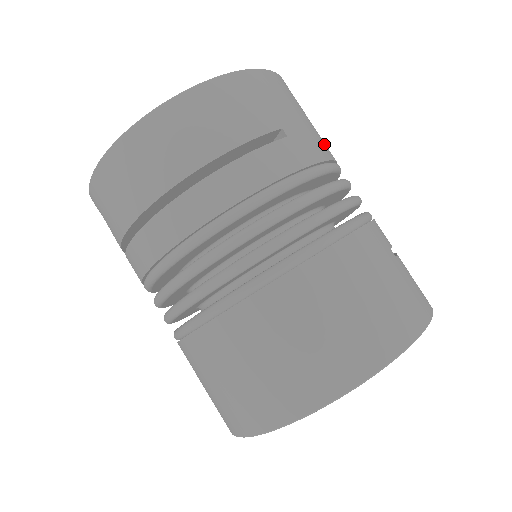
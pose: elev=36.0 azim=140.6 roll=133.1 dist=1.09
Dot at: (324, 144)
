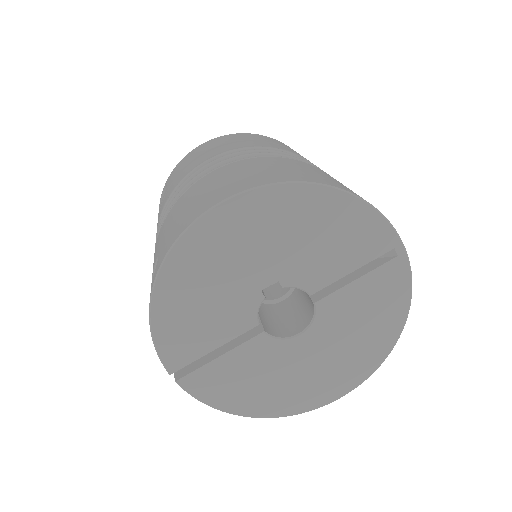
Dot at: occluded
